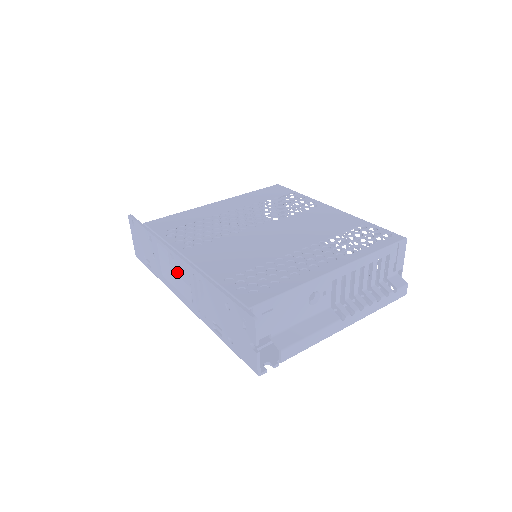
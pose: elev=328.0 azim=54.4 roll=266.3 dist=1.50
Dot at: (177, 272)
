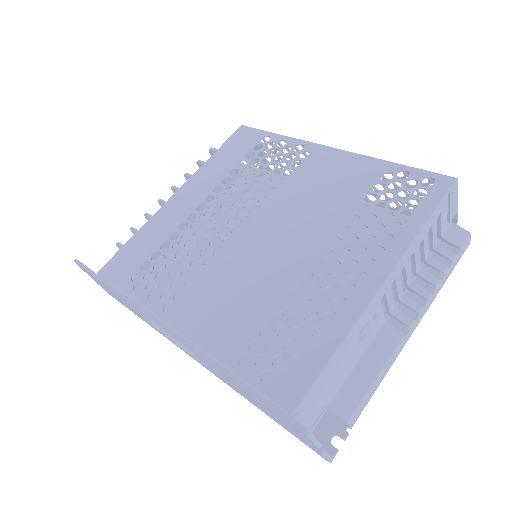
Dot at: occluded
